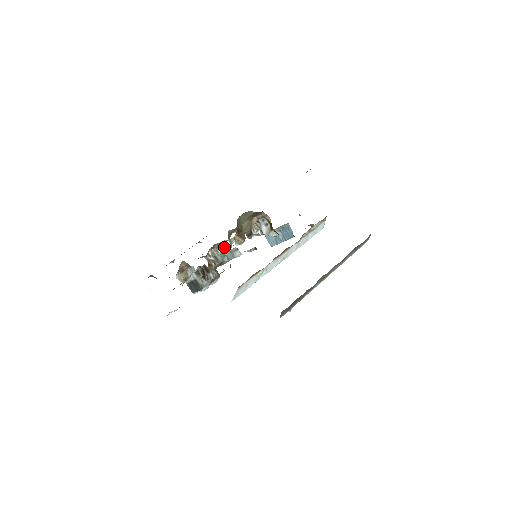
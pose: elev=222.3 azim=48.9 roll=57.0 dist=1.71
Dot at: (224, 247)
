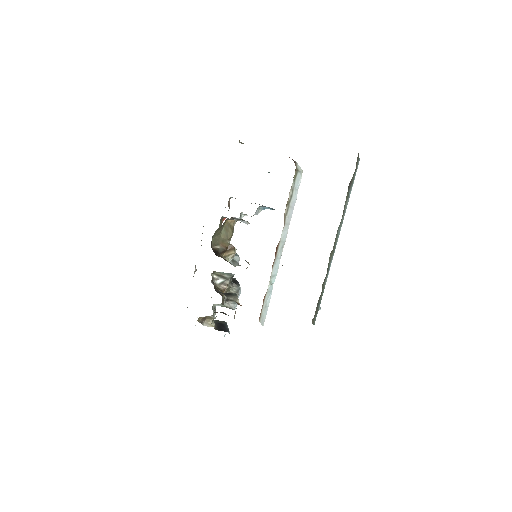
Dot at: occluded
